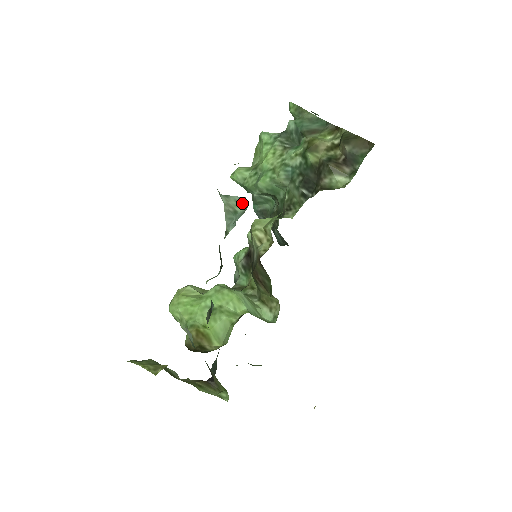
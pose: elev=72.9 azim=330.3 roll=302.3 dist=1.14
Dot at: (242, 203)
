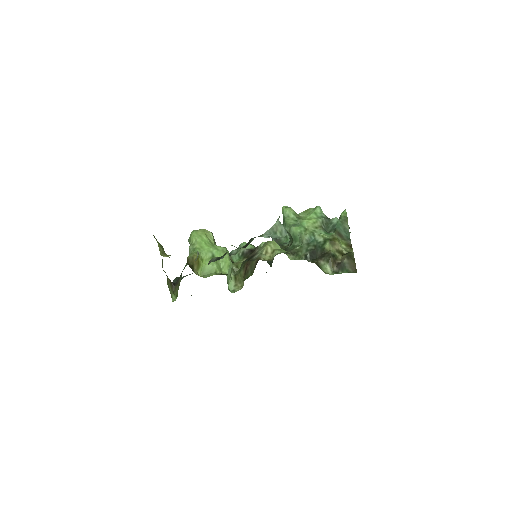
Dot at: (283, 234)
